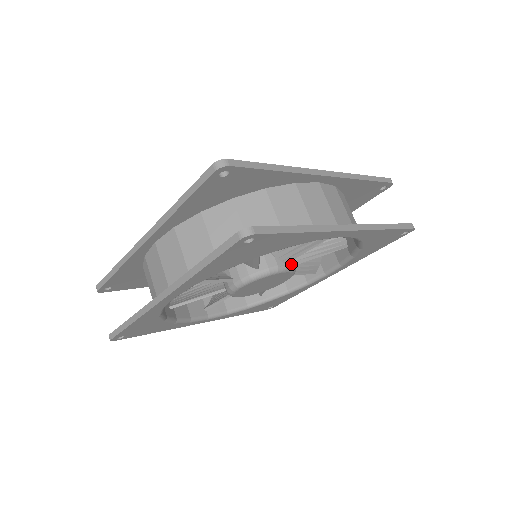
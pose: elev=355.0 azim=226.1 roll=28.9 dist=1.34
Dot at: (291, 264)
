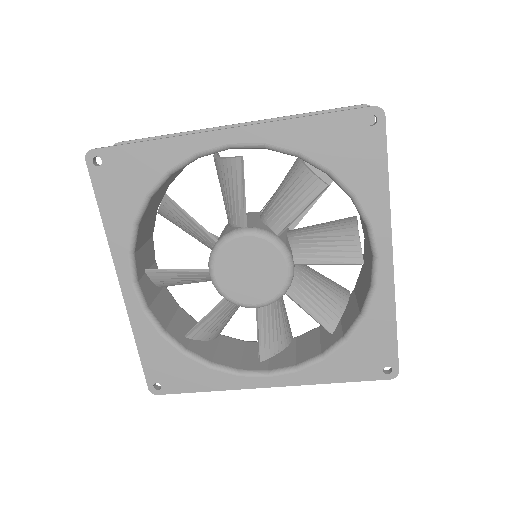
Dot at: (255, 228)
